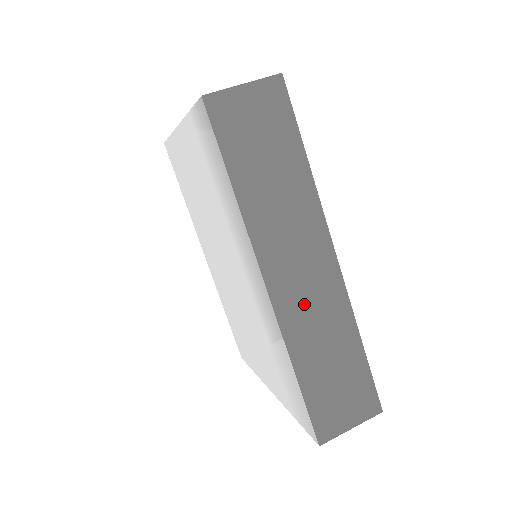
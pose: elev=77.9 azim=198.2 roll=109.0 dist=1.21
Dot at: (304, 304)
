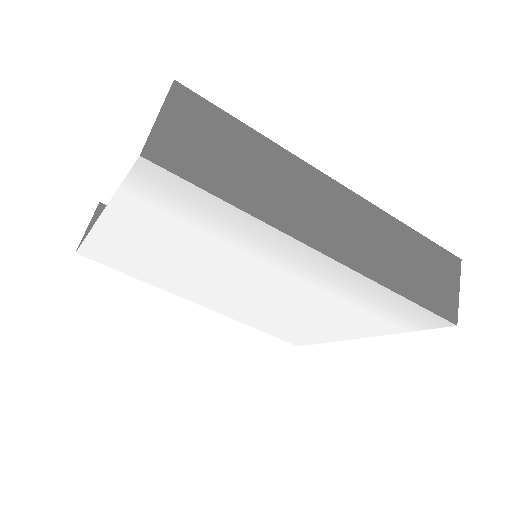
Dot at: (358, 241)
